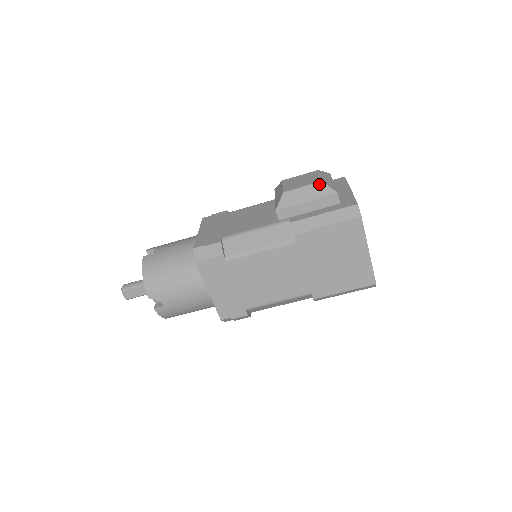
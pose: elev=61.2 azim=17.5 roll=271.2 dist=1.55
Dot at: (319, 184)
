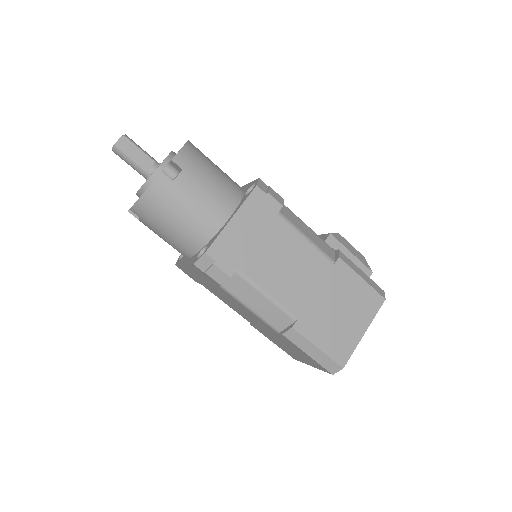
Dot at: (362, 256)
